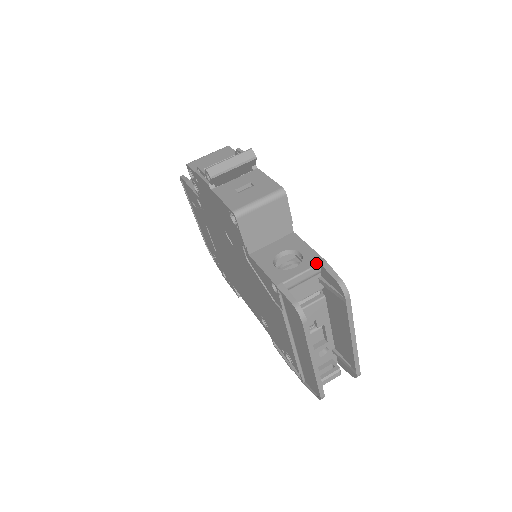
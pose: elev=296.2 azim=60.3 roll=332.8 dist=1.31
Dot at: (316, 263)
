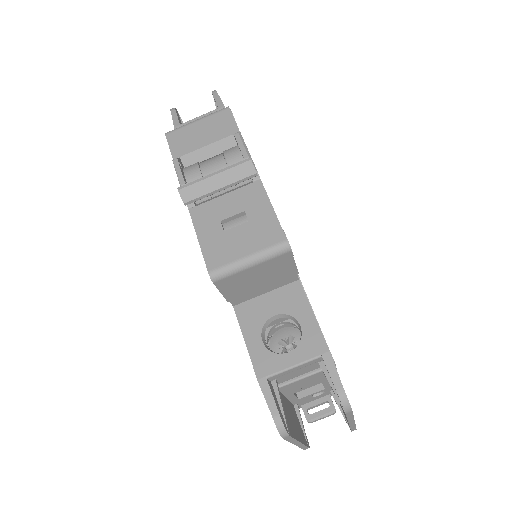
Dot at: (317, 354)
